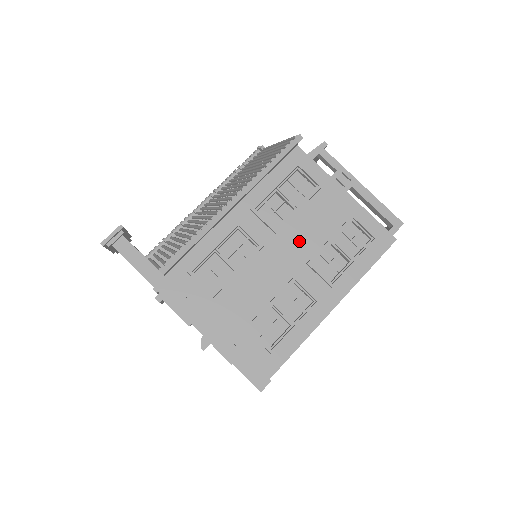
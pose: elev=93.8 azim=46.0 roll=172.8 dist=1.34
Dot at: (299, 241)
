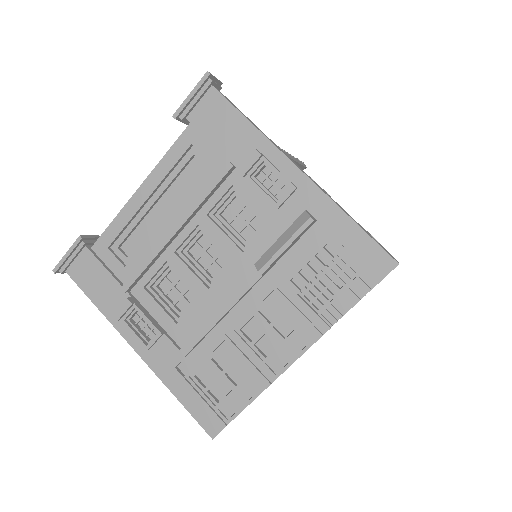
Dot at: occluded
